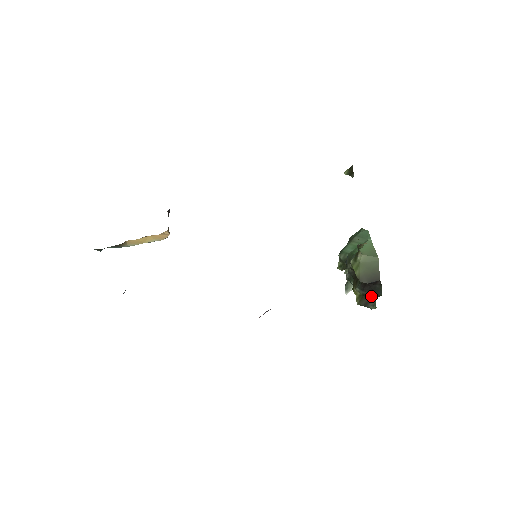
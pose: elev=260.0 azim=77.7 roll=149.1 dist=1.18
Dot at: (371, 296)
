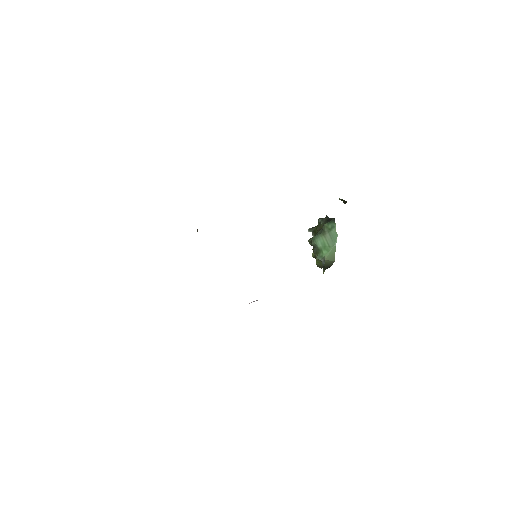
Dot at: occluded
